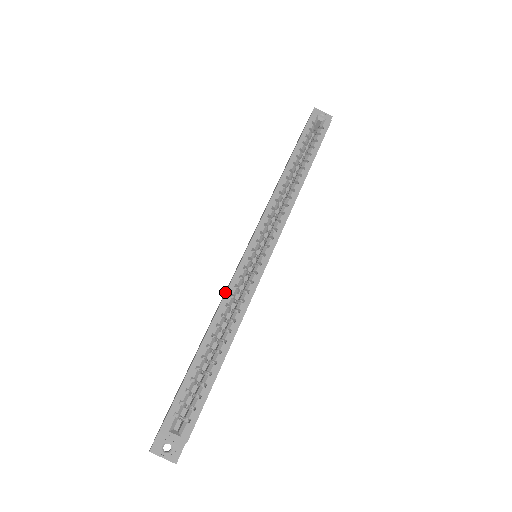
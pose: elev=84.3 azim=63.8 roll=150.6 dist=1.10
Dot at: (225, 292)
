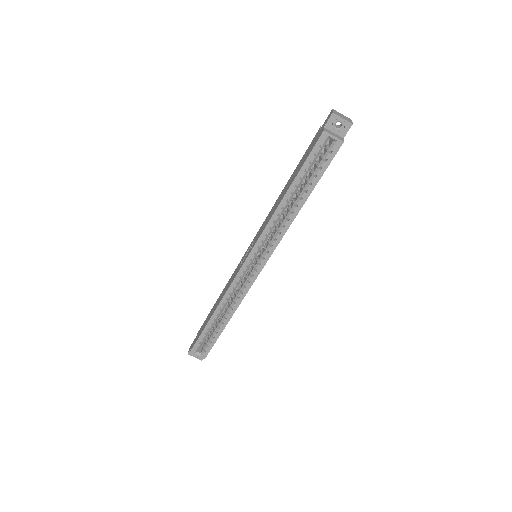
Dot at: (228, 286)
